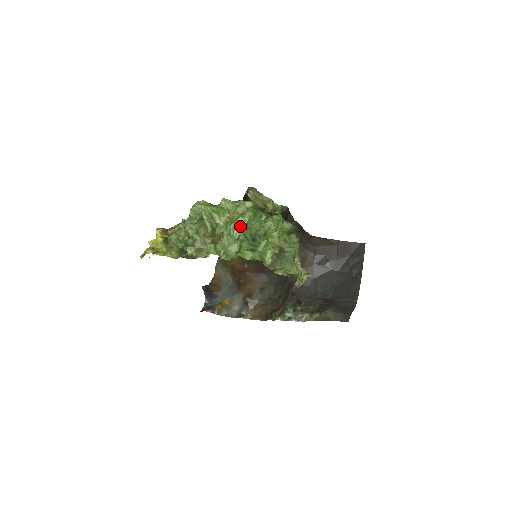
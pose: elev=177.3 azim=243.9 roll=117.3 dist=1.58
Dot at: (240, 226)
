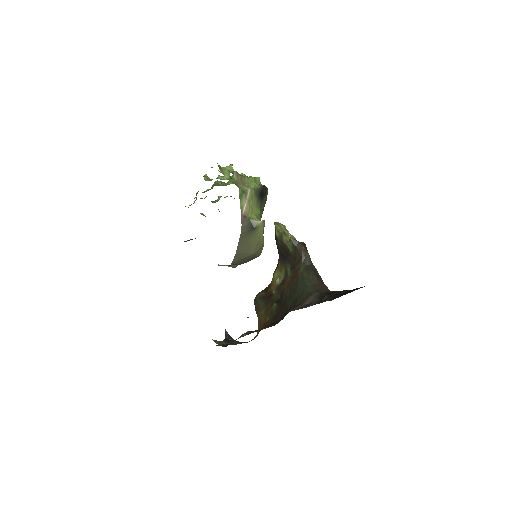
Dot at: (231, 177)
